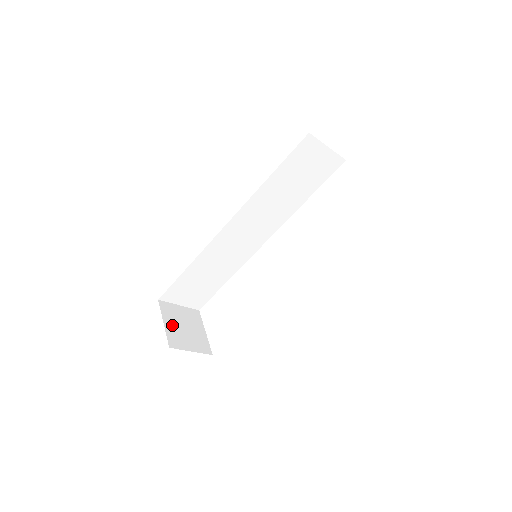
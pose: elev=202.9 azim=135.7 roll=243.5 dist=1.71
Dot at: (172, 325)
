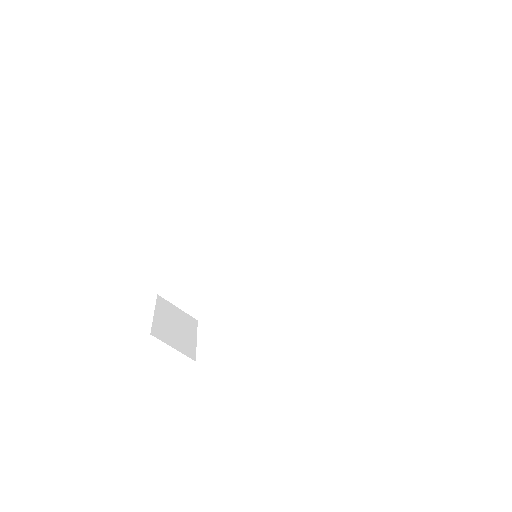
Dot at: (162, 319)
